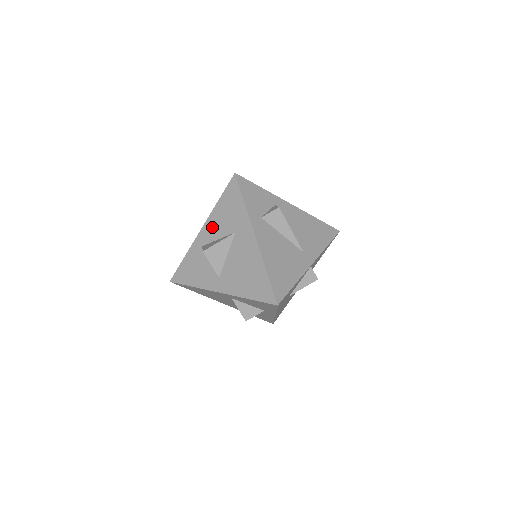
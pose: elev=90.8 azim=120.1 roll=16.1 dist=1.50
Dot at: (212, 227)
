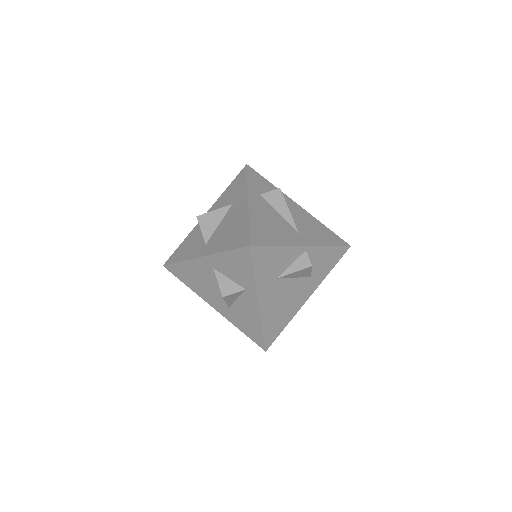
Dot at: (215, 208)
